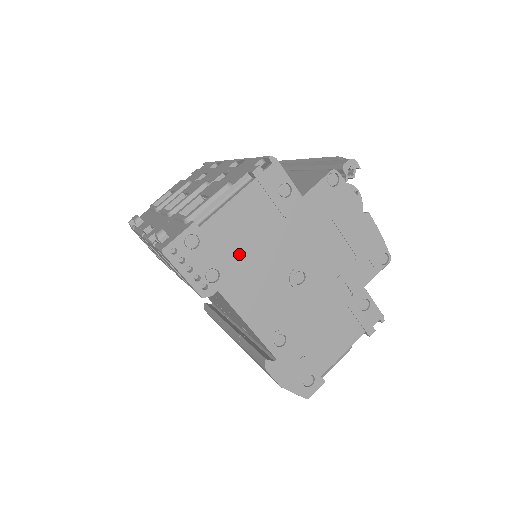
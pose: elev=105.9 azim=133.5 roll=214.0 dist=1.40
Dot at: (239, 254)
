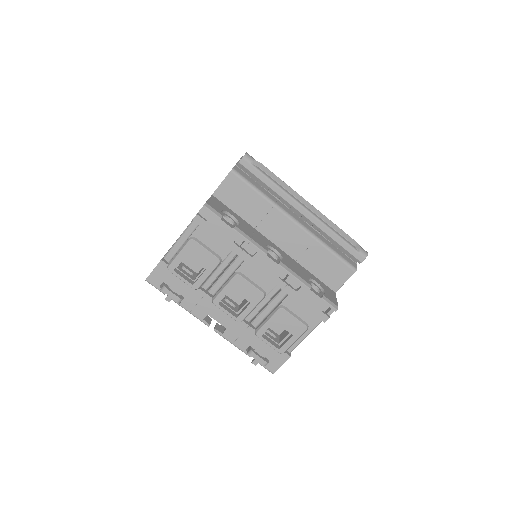
Dot at: occluded
